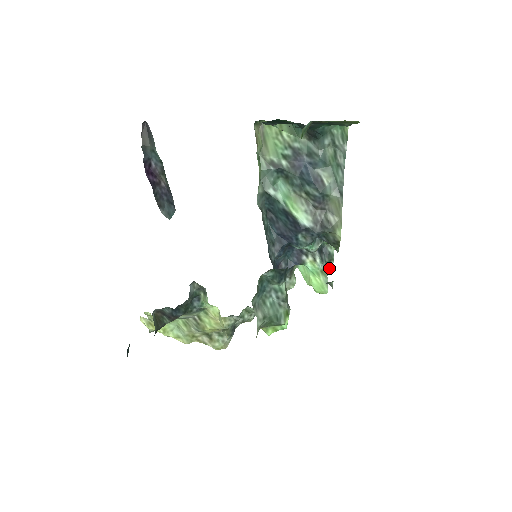
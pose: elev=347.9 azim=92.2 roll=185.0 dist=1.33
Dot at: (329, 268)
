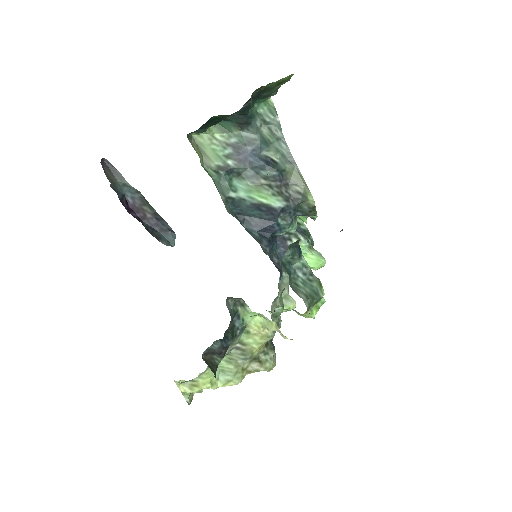
Dot at: (311, 244)
